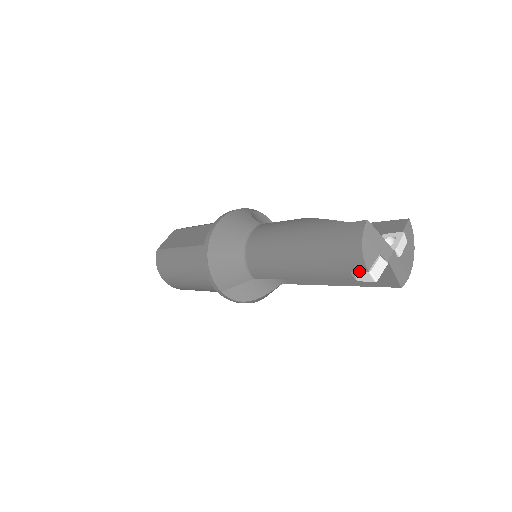
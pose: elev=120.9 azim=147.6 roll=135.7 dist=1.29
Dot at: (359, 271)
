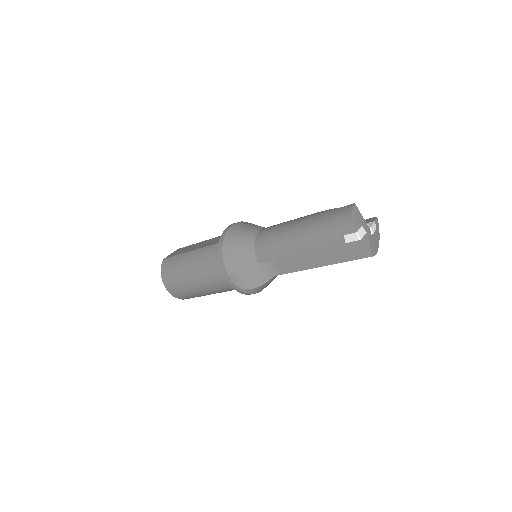
Dot at: (349, 234)
